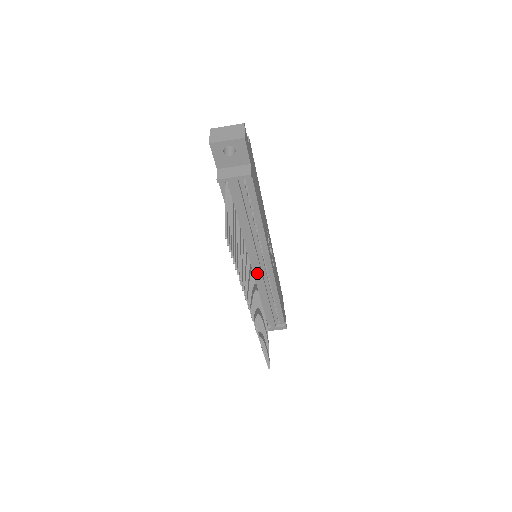
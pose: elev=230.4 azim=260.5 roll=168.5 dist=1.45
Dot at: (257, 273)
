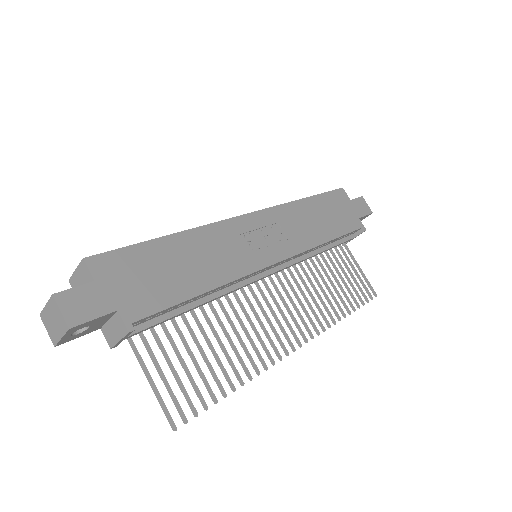
Dot at: occluded
